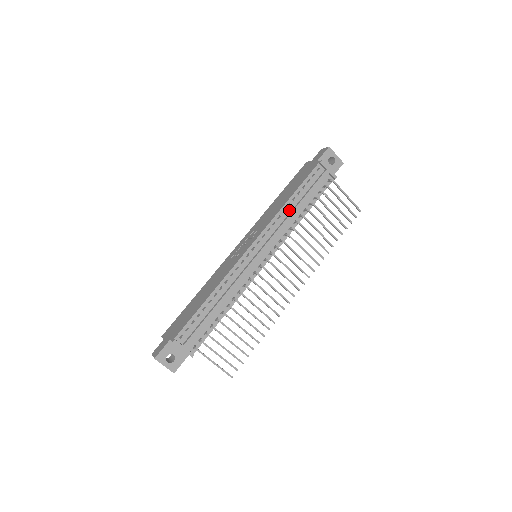
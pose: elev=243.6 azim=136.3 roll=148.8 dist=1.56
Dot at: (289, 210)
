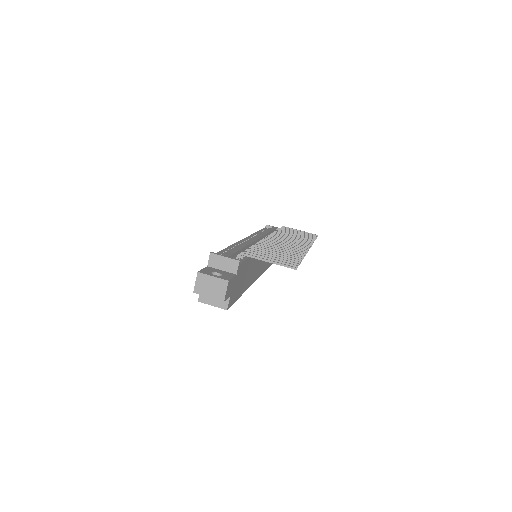
Dot at: occluded
